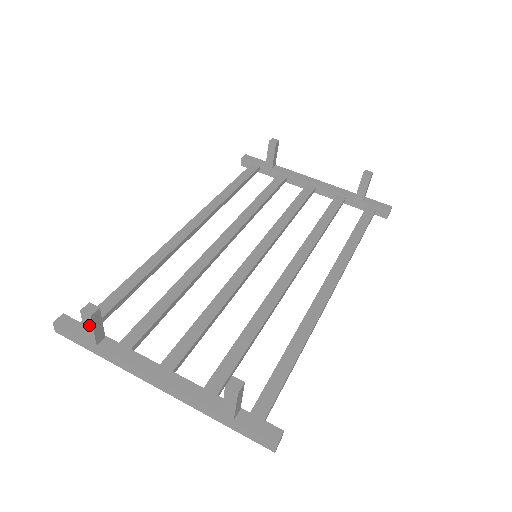
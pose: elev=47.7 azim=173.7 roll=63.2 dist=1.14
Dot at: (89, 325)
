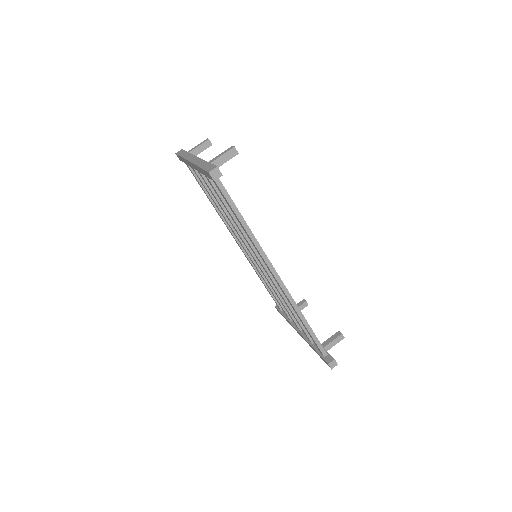
Dot at: (201, 144)
